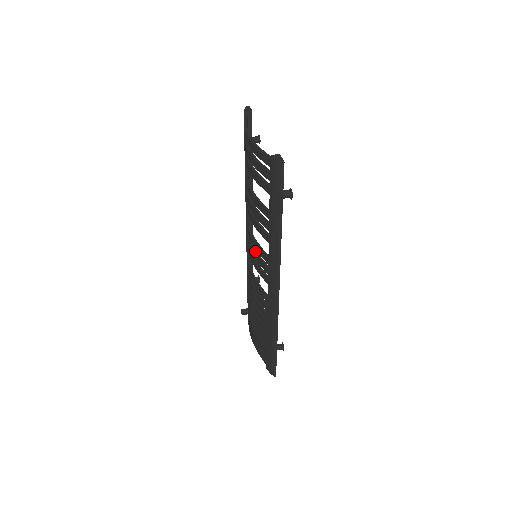
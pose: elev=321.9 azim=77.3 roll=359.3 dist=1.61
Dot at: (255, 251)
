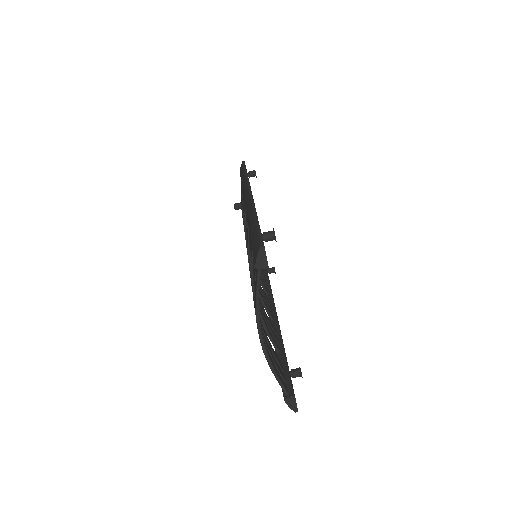
Dot at: occluded
